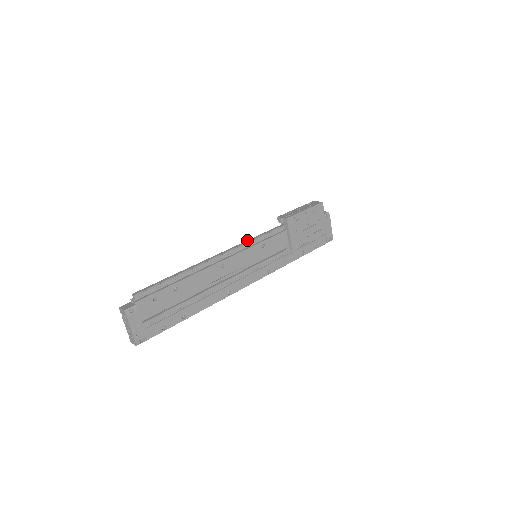
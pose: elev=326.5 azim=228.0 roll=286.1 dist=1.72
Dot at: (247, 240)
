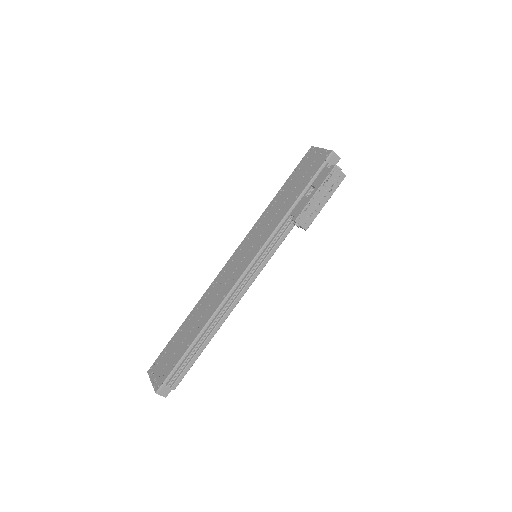
Dot at: (260, 267)
